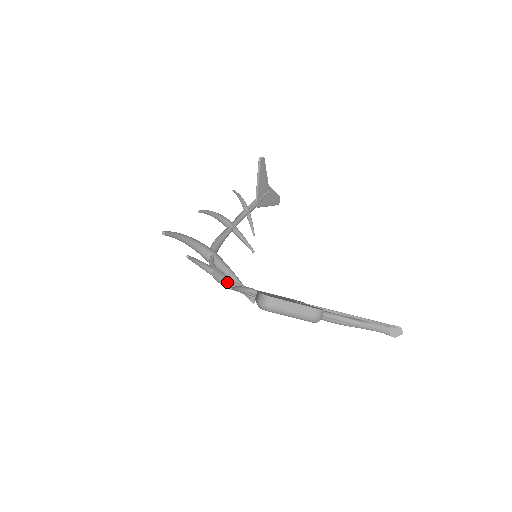
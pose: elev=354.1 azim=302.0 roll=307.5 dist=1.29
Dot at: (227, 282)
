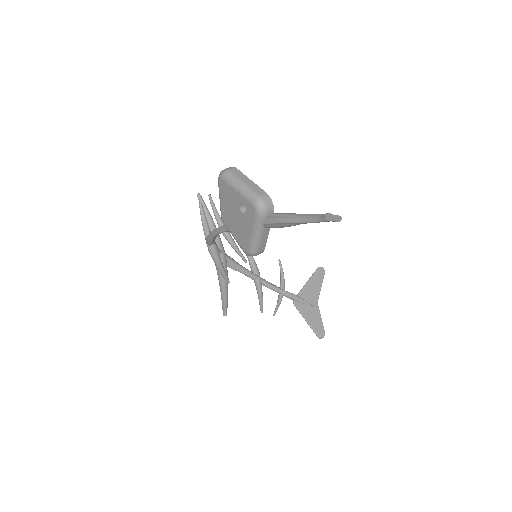
Dot at: occluded
